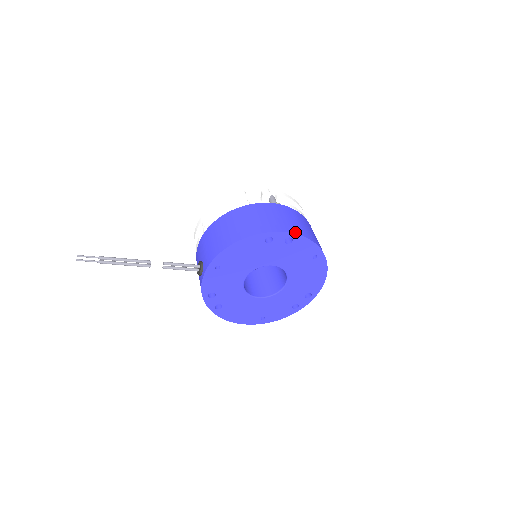
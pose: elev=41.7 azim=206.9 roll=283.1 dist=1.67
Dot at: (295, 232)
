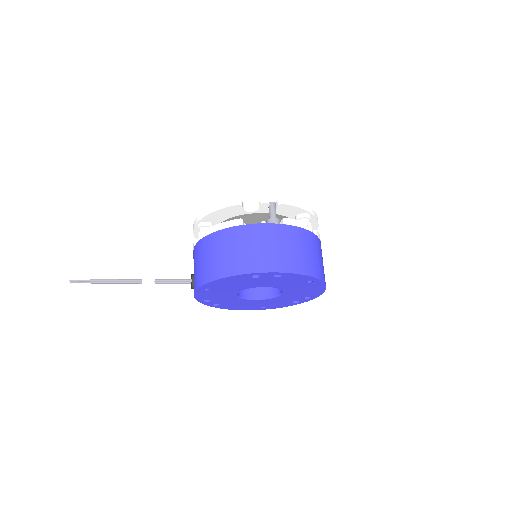
Dot at: (284, 270)
